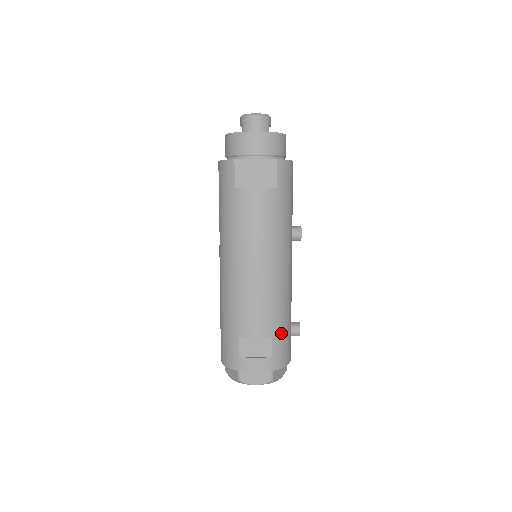
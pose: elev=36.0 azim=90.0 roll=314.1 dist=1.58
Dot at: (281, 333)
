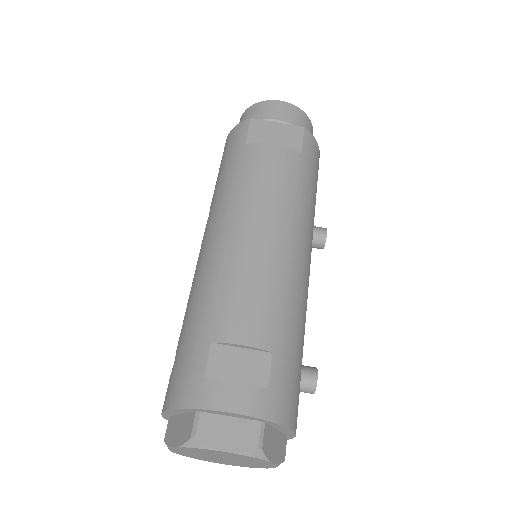
Dot at: (288, 354)
